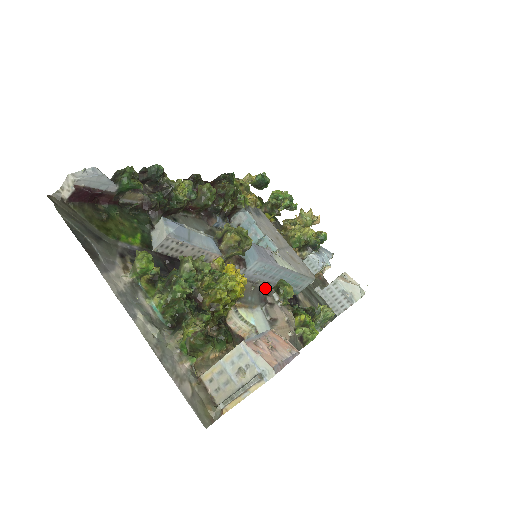
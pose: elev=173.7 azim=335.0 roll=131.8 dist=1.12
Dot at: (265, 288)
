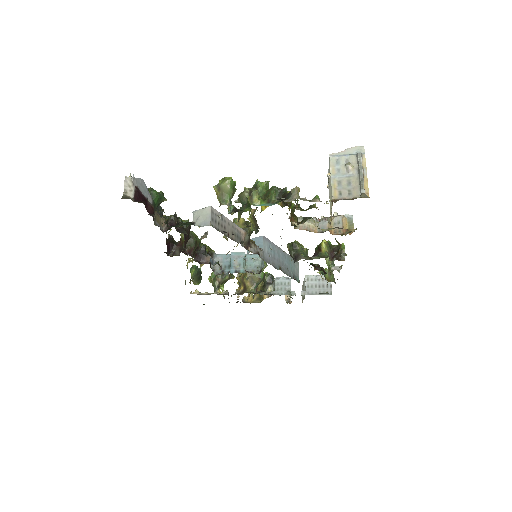
Dot at: occluded
